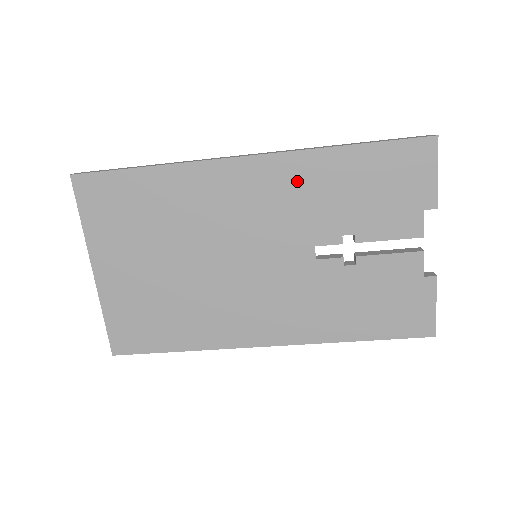
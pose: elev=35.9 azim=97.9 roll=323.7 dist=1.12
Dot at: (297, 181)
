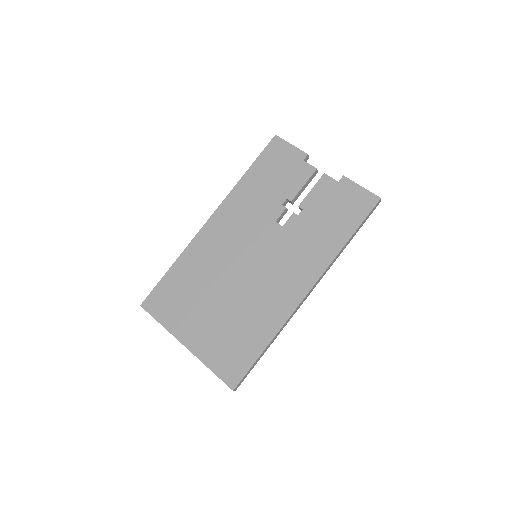
Dot at: (239, 206)
